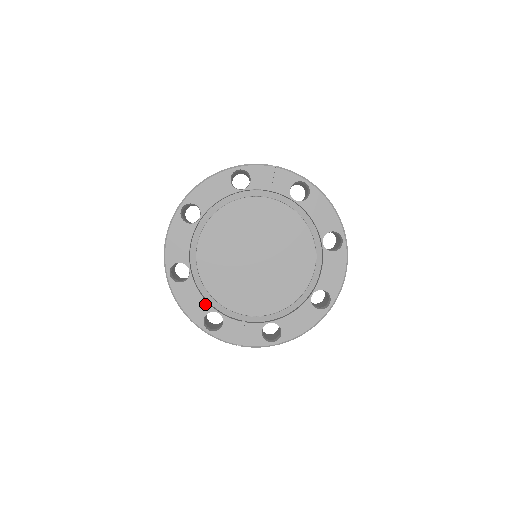
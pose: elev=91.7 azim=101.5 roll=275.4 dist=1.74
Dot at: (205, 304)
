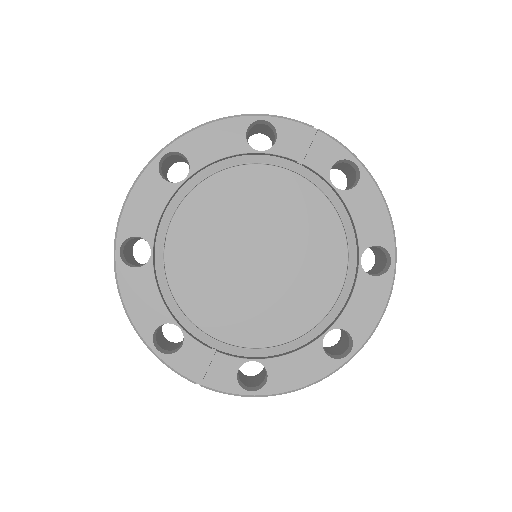
Dot at: (162, 309)
